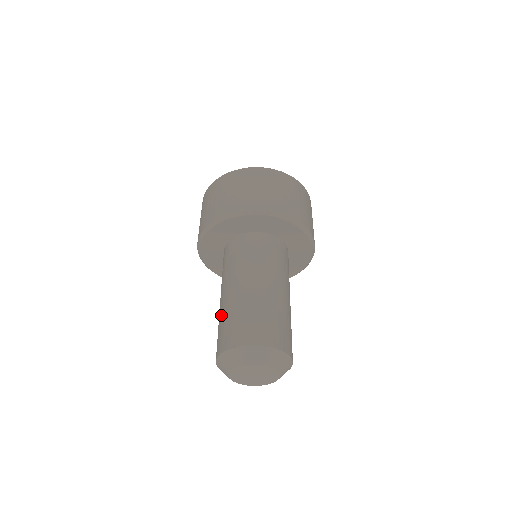
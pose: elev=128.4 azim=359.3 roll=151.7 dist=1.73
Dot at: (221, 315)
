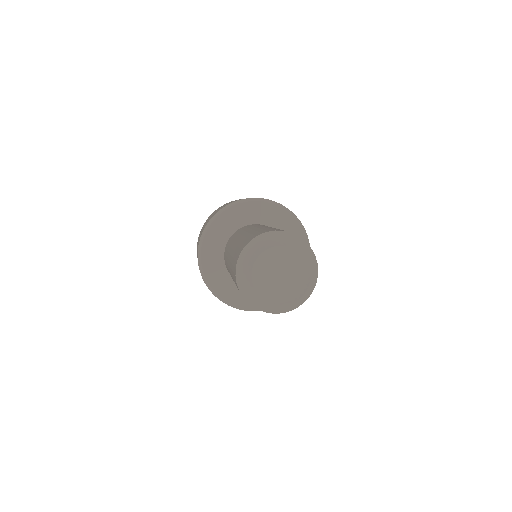
Dot at: (260, 229)
